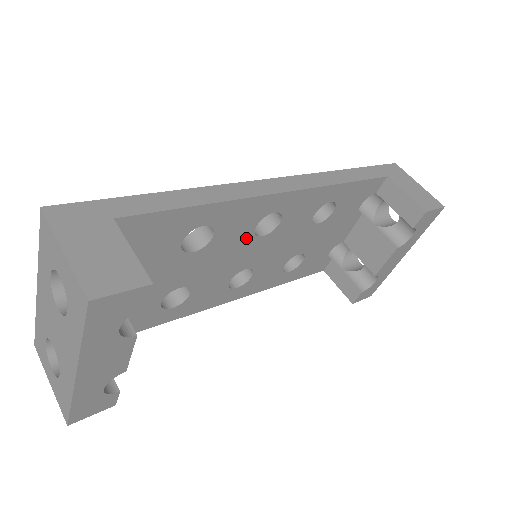
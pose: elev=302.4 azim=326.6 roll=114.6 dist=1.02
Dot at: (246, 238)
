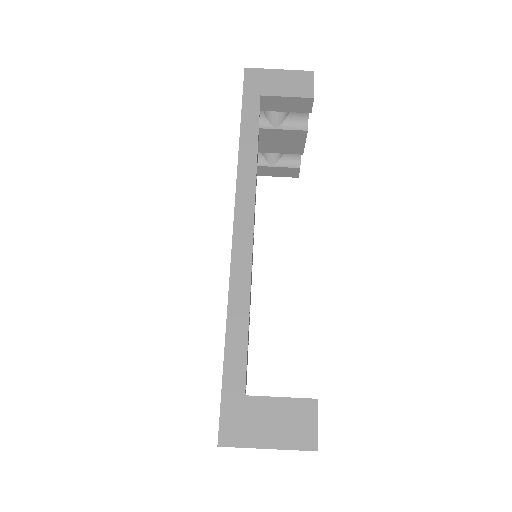
Dot at: occluded
